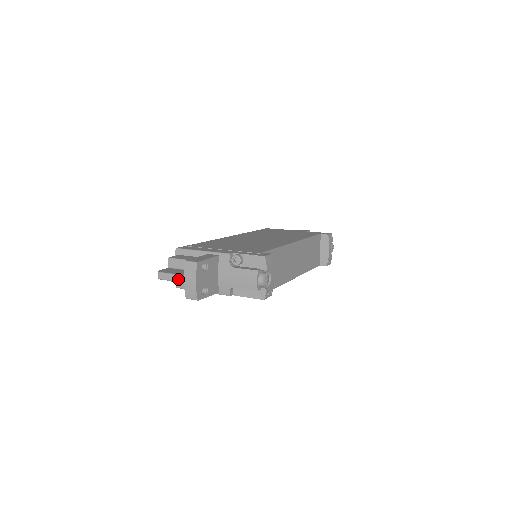
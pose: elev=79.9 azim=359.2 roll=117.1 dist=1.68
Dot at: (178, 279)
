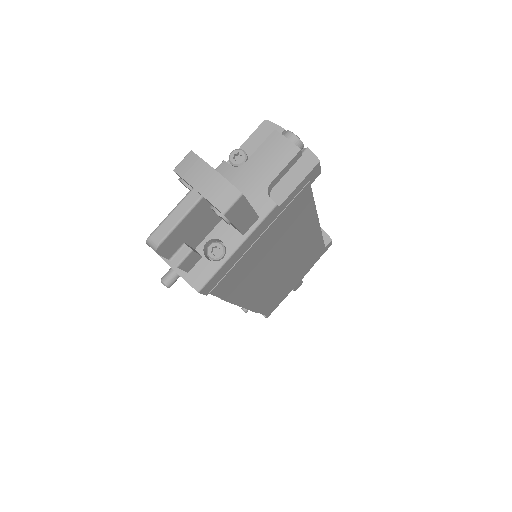
Dot at: (186, 206)
